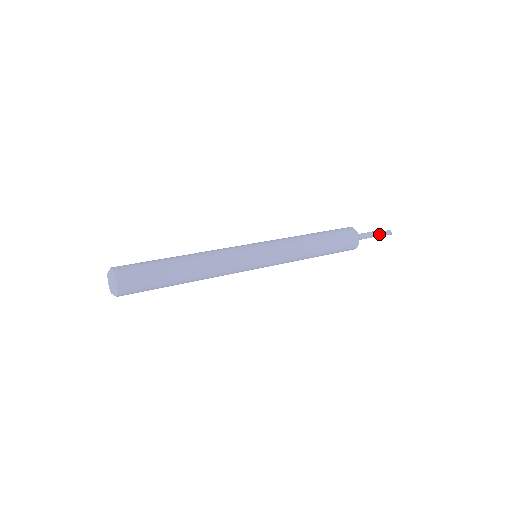
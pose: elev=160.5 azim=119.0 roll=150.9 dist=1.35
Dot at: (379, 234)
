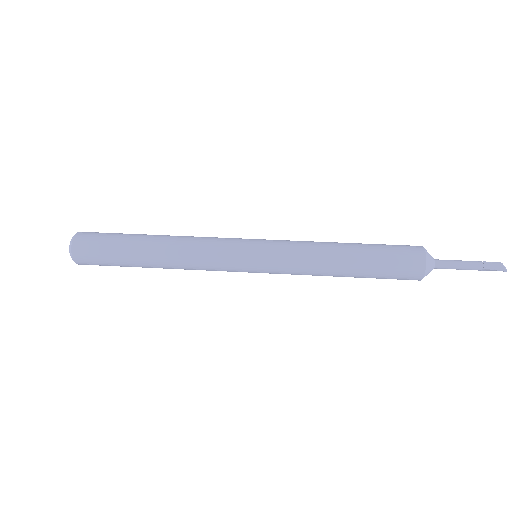
Dot at: (476, 264)
